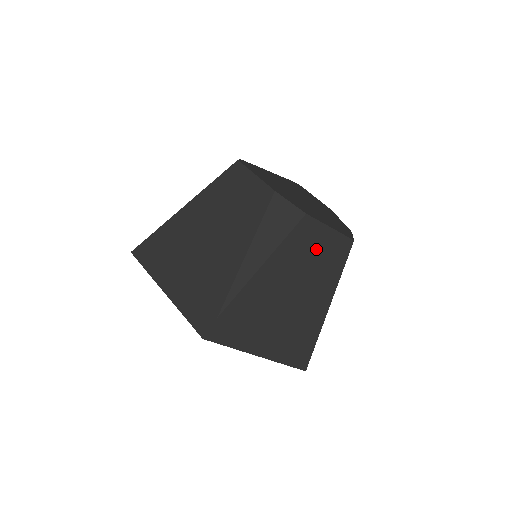
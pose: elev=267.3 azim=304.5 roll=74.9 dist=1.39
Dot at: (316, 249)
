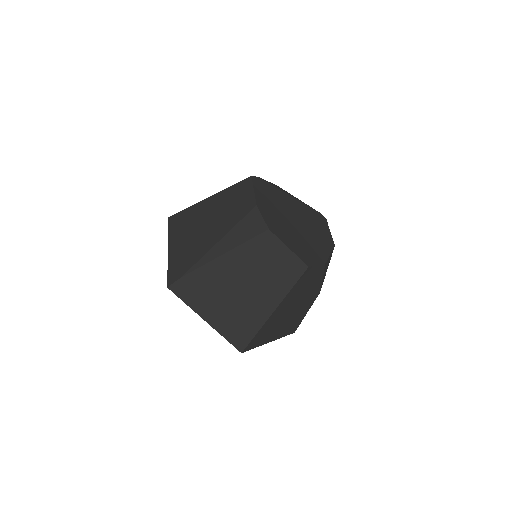
Dot at: (272, 260)
